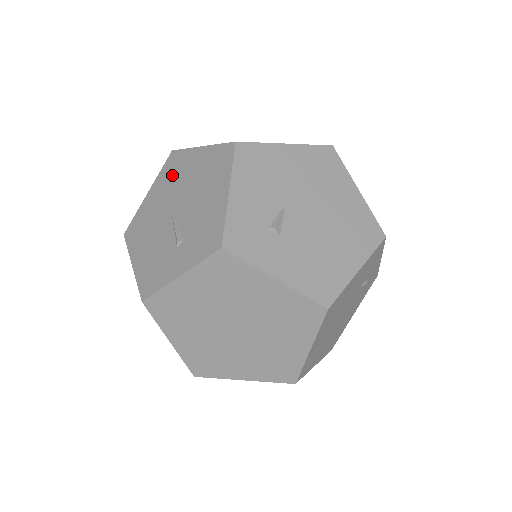
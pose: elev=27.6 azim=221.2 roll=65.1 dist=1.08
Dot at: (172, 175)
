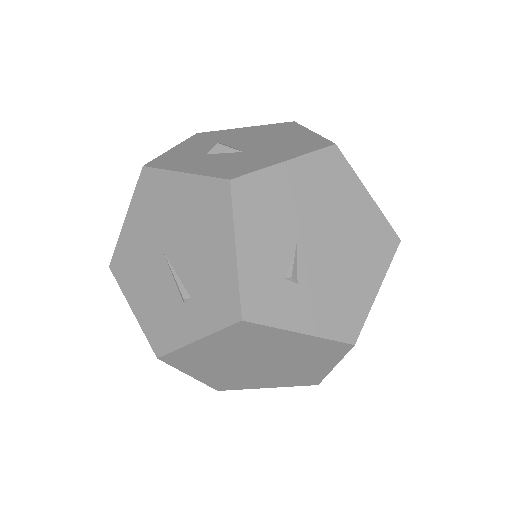
Dot at: (152, 203)
